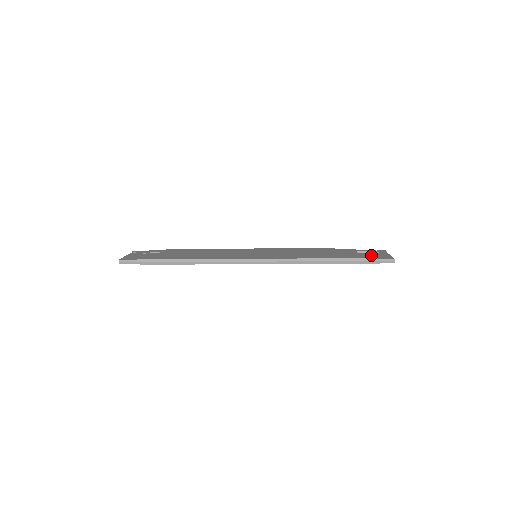
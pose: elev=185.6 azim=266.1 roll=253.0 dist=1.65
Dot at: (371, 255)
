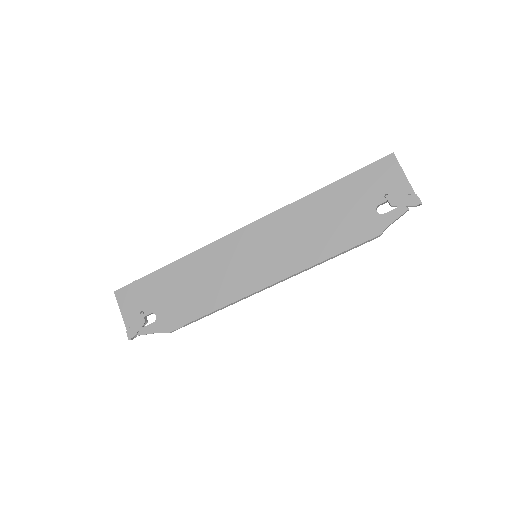
Dot at: (381, 186)
